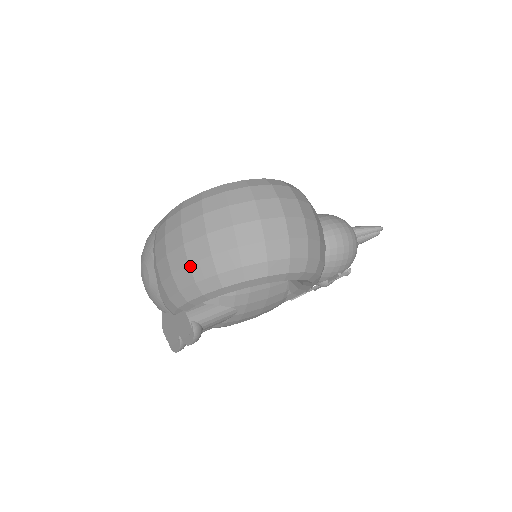
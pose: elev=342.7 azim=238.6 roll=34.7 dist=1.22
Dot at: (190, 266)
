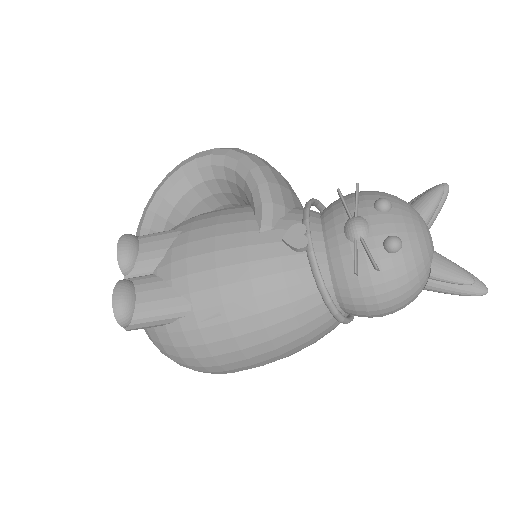
Dot at: occluded
